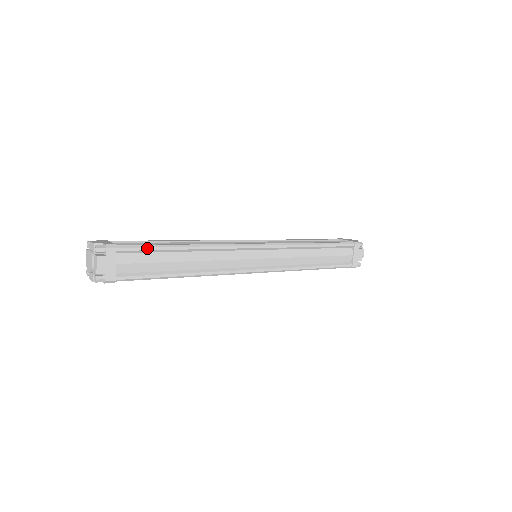
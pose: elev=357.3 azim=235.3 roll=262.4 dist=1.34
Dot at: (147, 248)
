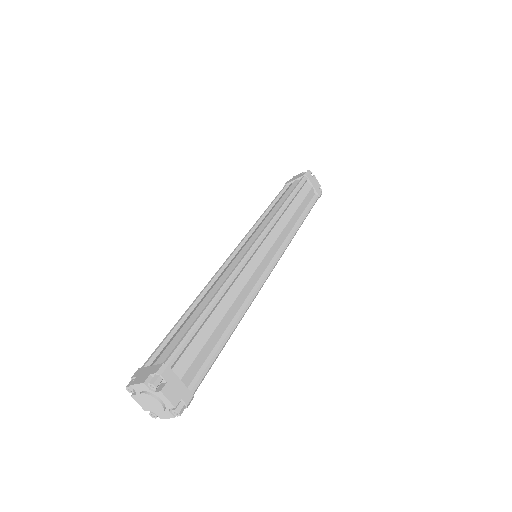
Dot at: (189, 338)
